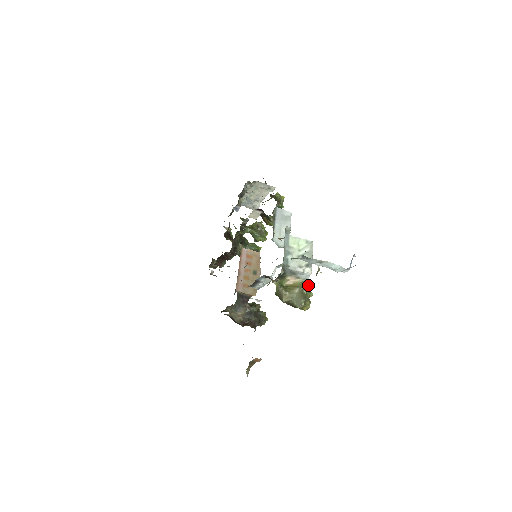
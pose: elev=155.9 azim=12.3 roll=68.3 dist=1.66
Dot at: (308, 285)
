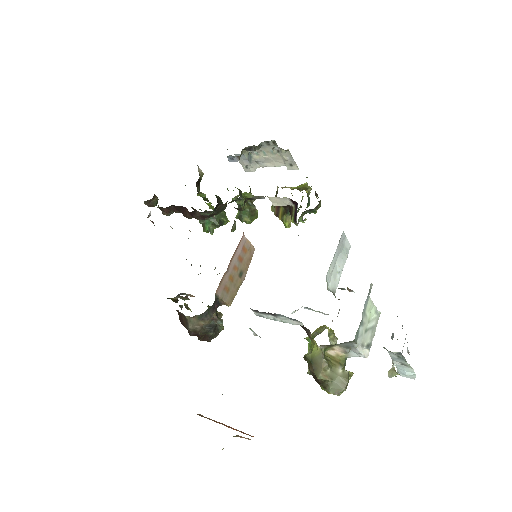
Dot at: occluded
